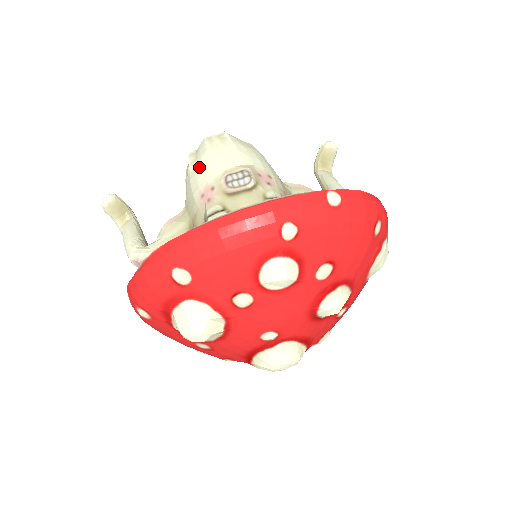
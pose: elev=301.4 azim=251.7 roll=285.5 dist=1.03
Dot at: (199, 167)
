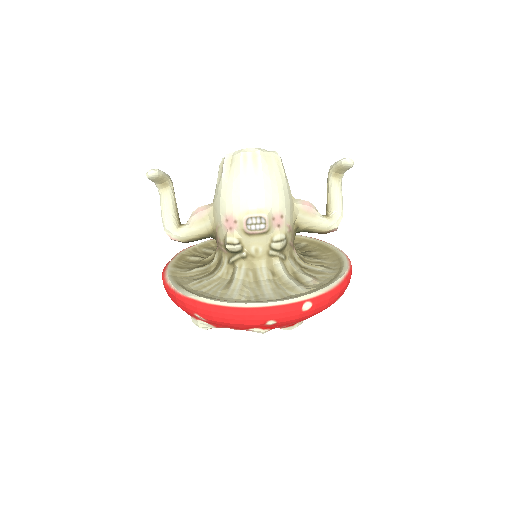
Dot at: (230, 190)
